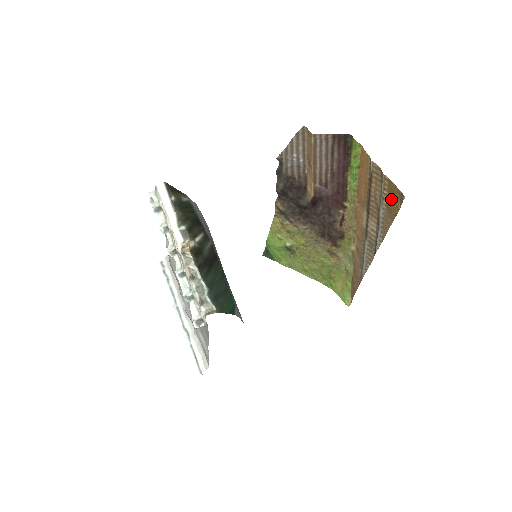
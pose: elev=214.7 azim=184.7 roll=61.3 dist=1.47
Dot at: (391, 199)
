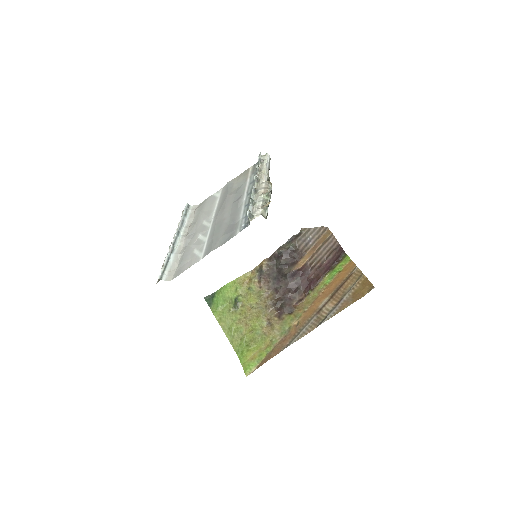
Dot at: (361, 289)
